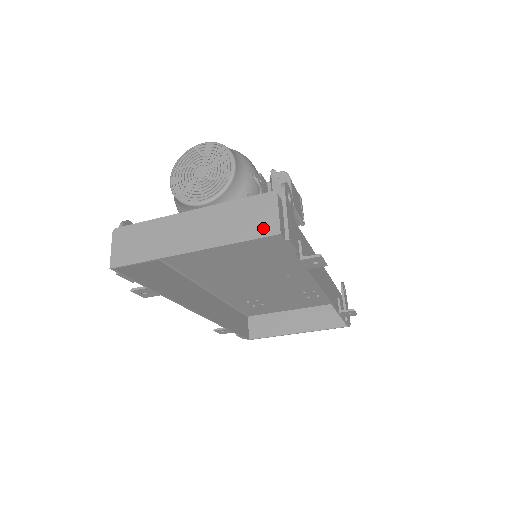
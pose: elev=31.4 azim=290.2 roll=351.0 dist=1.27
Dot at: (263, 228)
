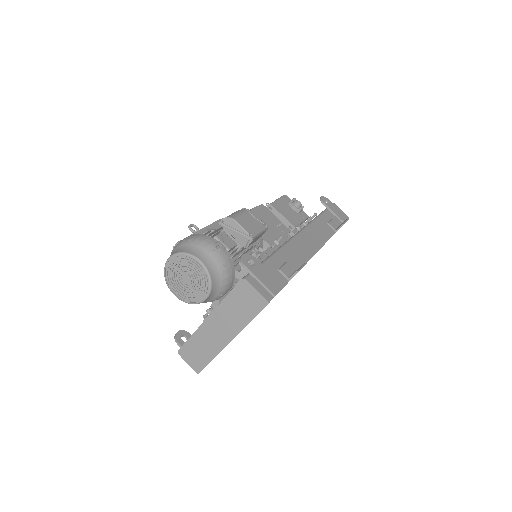
Dot at: (256, 305)
